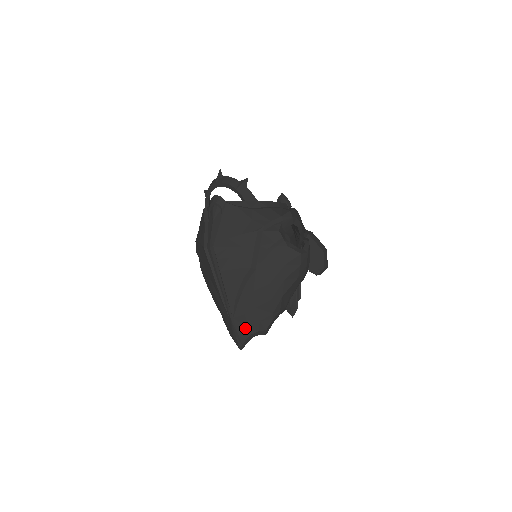
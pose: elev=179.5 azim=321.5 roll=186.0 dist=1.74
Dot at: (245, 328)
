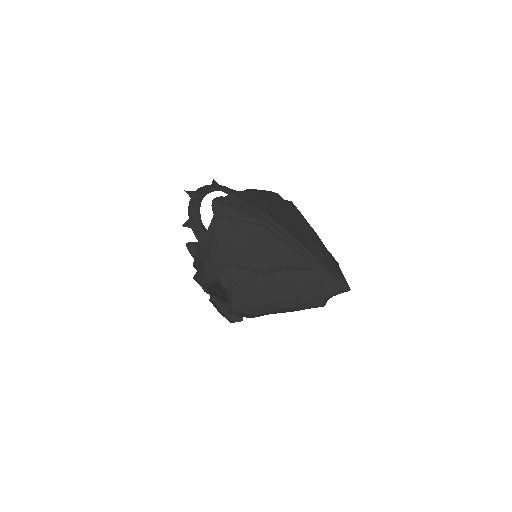
Dot at: (336, 269)
